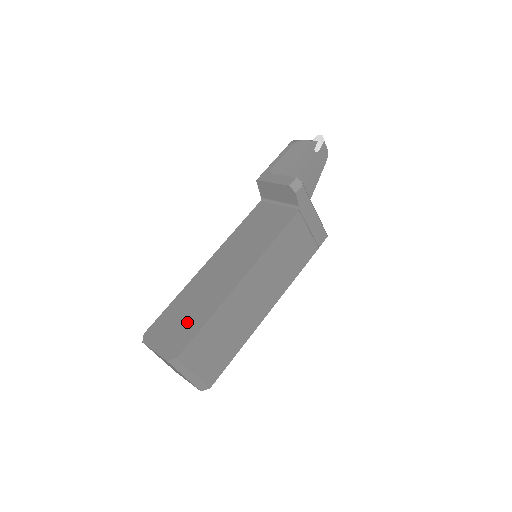
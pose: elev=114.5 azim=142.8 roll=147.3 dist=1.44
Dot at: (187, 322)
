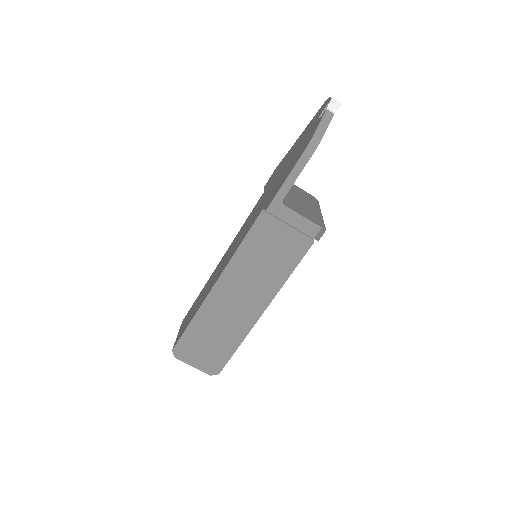
Dot at: (217, 347)
